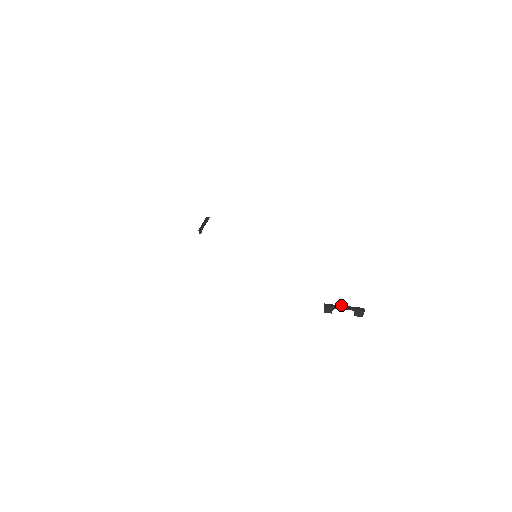
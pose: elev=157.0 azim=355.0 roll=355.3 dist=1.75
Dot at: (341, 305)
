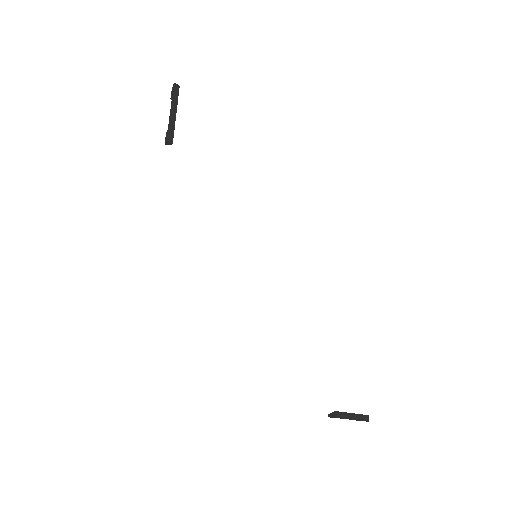
Dot at: (350, 413)
